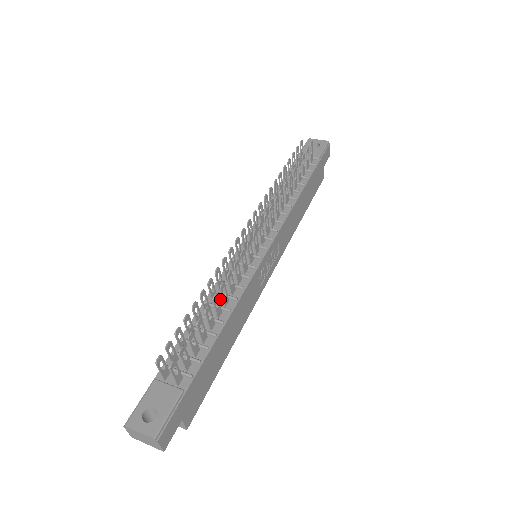
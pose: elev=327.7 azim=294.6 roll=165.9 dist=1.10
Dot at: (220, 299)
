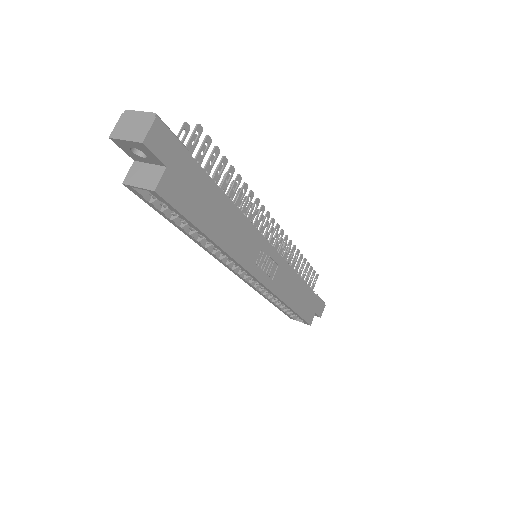
Dot at: occluded
